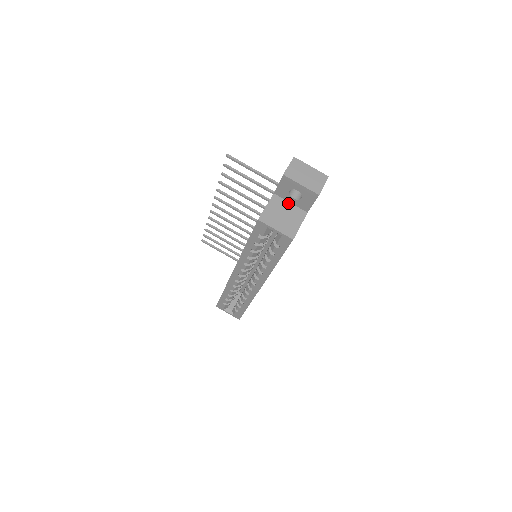
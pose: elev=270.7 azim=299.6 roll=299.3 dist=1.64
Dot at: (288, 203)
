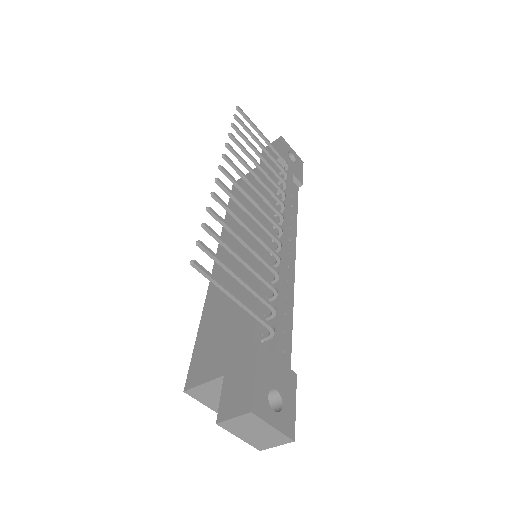
Dot at: occluded
